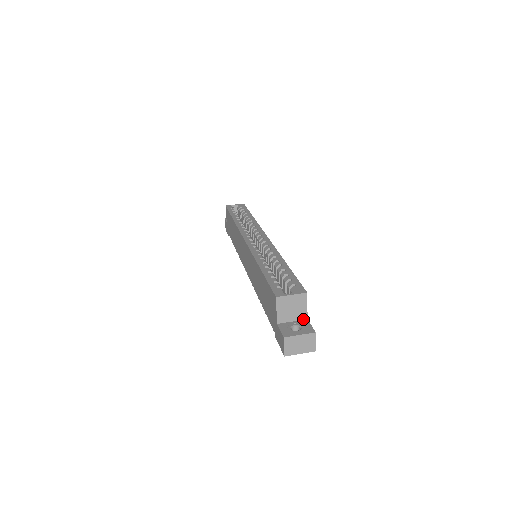
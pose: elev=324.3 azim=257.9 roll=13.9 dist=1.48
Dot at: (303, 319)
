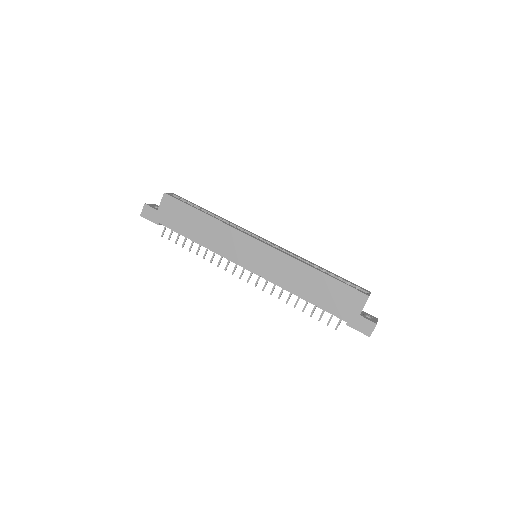
Dot at: occluded
